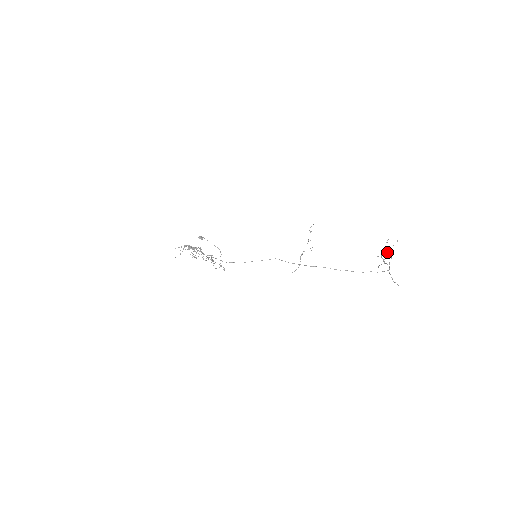
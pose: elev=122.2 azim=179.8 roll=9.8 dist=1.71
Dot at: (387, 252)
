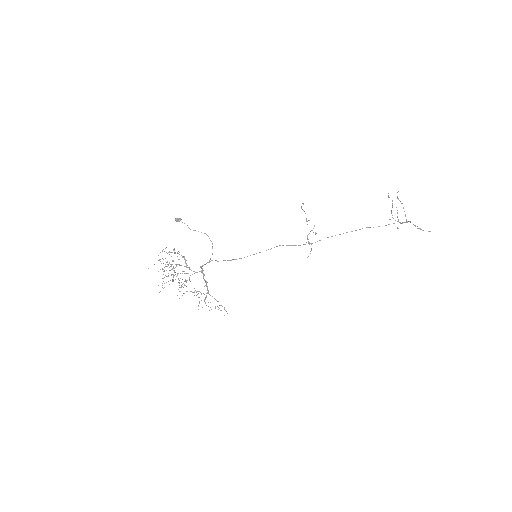
Dot at: occluded
